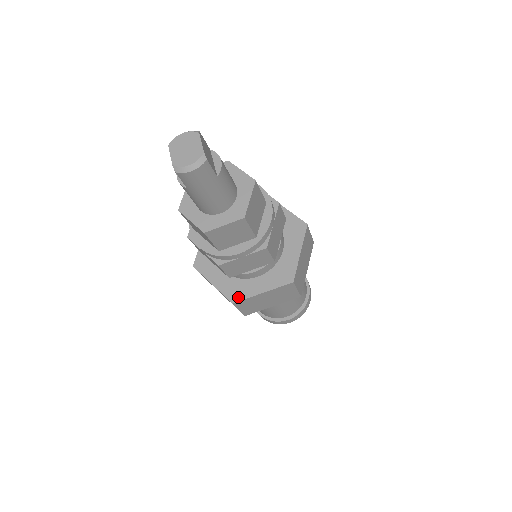
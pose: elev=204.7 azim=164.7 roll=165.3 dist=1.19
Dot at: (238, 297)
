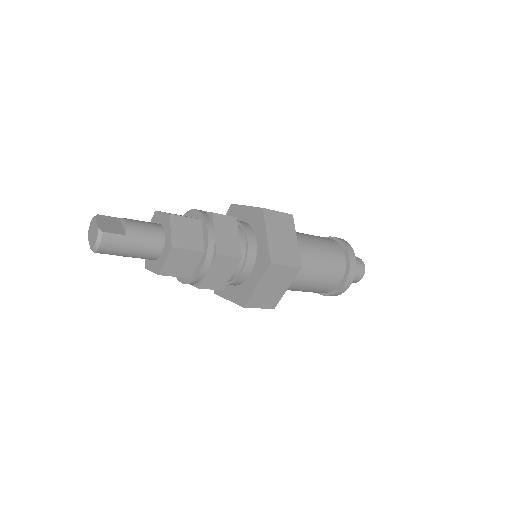
Dot at: (245, 300)
